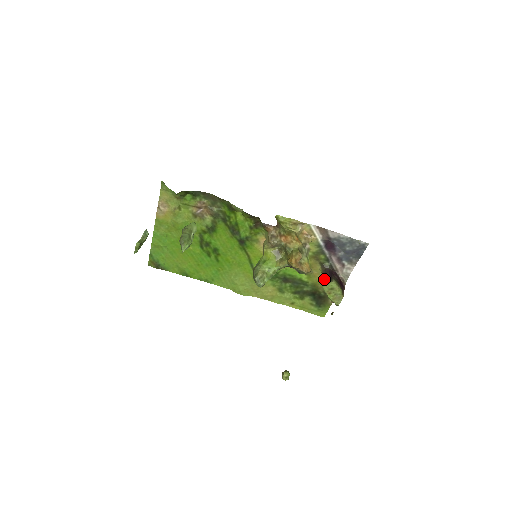
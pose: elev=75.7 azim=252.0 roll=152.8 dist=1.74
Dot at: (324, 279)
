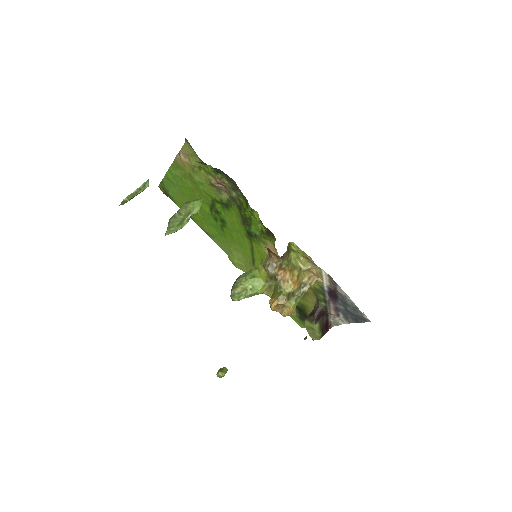
Dot at: (310, 316)
